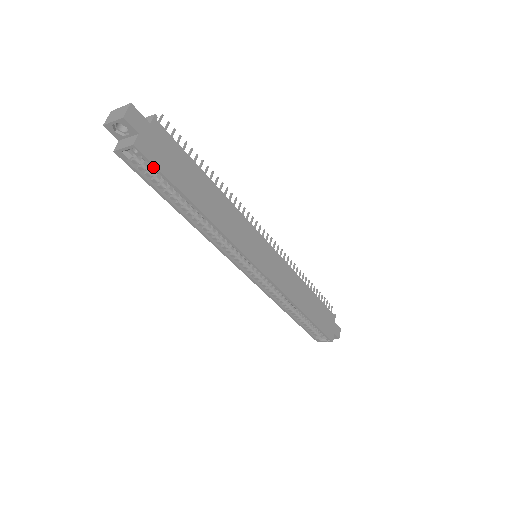
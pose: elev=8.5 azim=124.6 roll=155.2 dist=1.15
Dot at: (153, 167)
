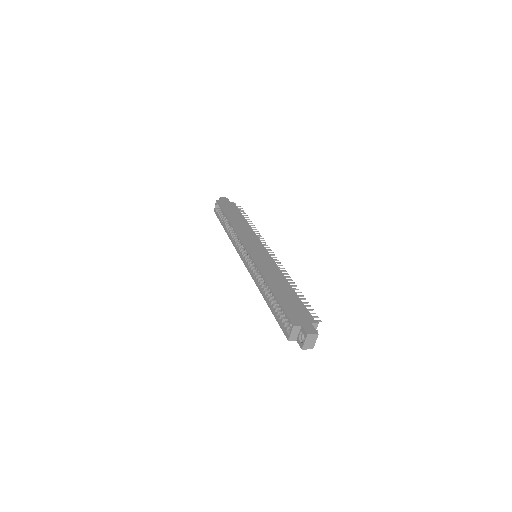
Dot at: (219, 206)
